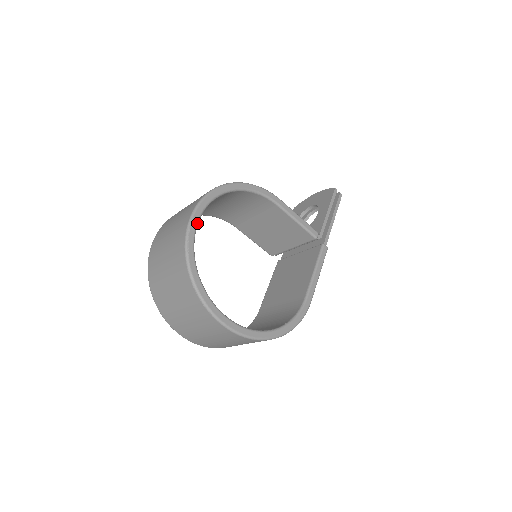
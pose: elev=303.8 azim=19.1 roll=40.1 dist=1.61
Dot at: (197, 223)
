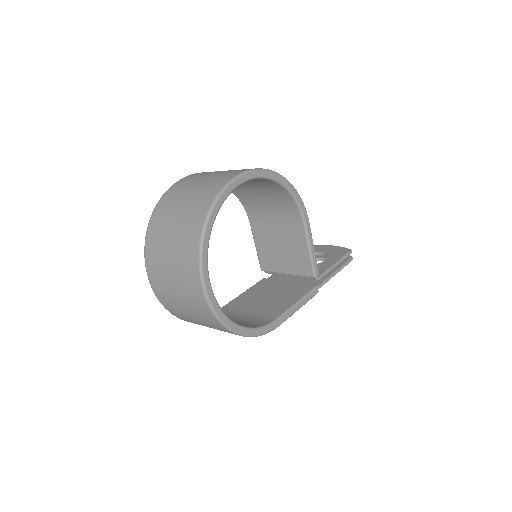
Dot at: (239, 184)
